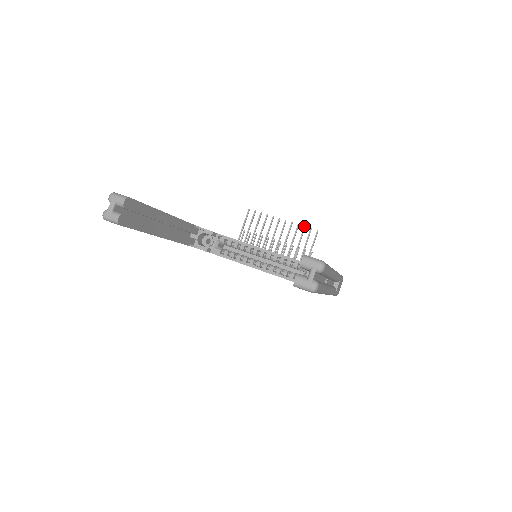
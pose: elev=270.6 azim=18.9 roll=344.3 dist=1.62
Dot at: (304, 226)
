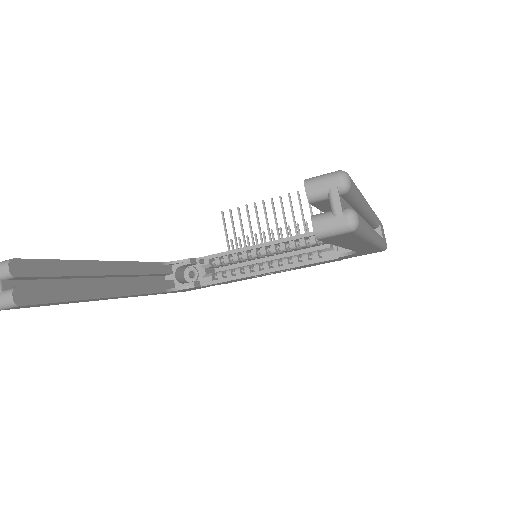
Dot at: (297, 192)
